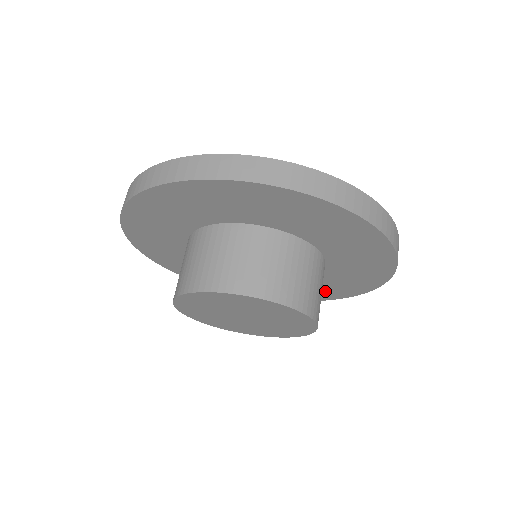
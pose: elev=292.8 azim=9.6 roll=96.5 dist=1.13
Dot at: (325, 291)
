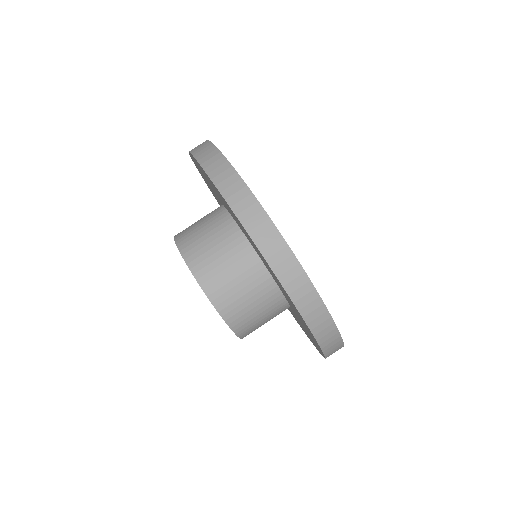
Dot at: occluded
